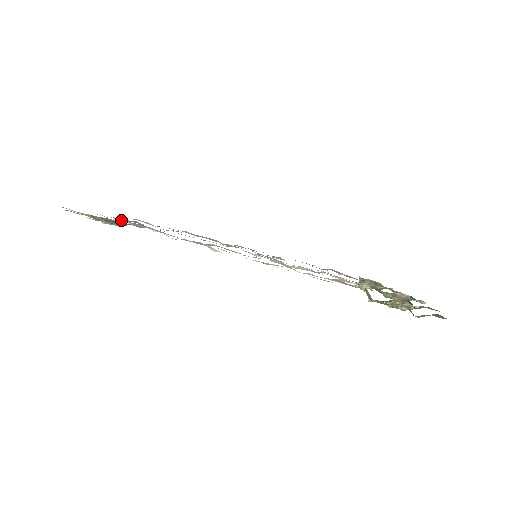
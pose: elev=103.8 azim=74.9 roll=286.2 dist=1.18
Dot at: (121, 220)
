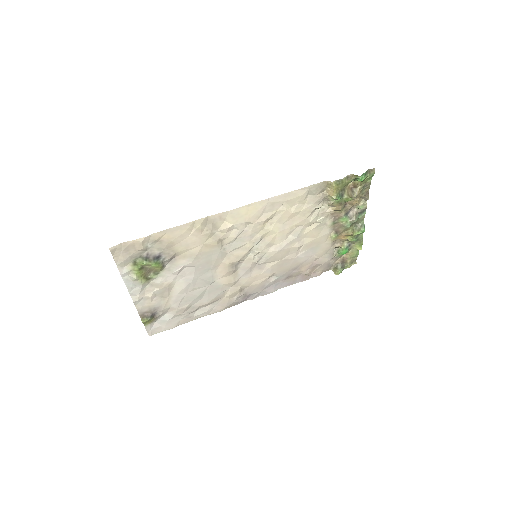
Dot at: (153, 274)
